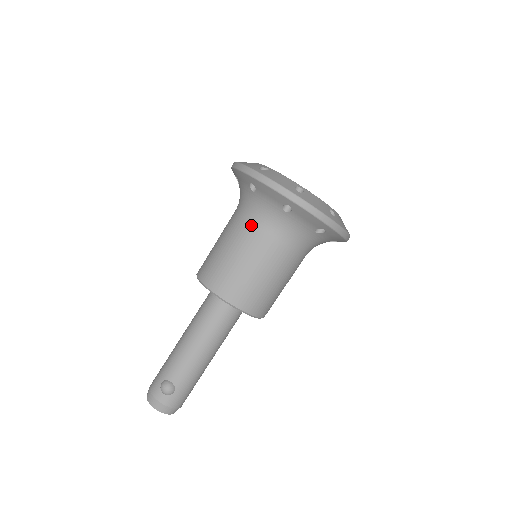
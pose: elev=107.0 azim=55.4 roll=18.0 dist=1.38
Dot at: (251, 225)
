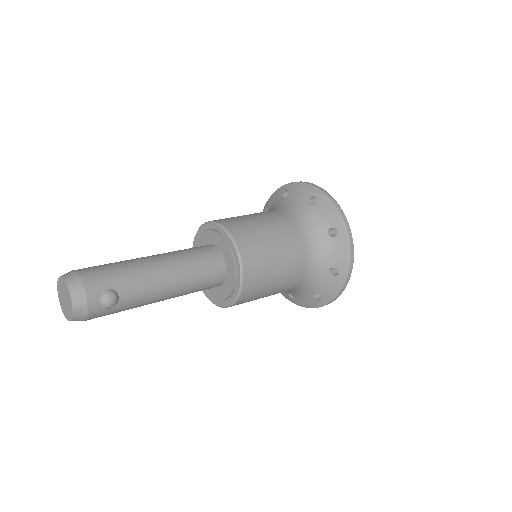
Dot at: (303, 250)
